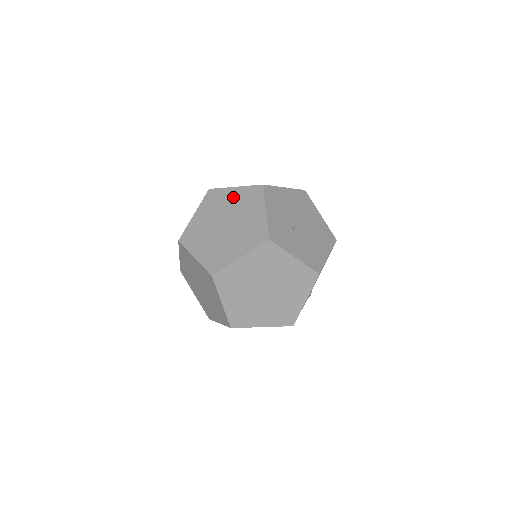
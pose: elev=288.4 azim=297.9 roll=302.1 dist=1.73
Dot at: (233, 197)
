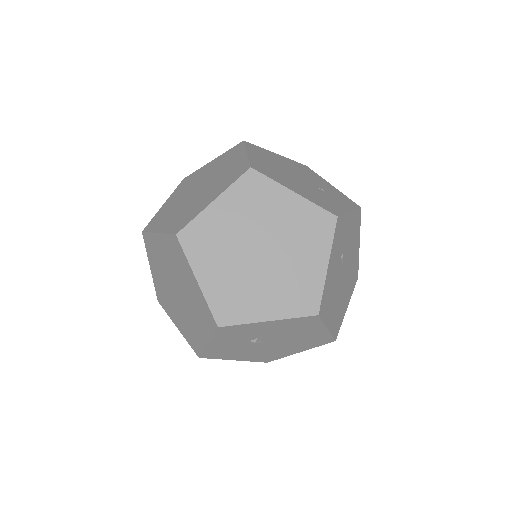
Dot at: (325, 184)
